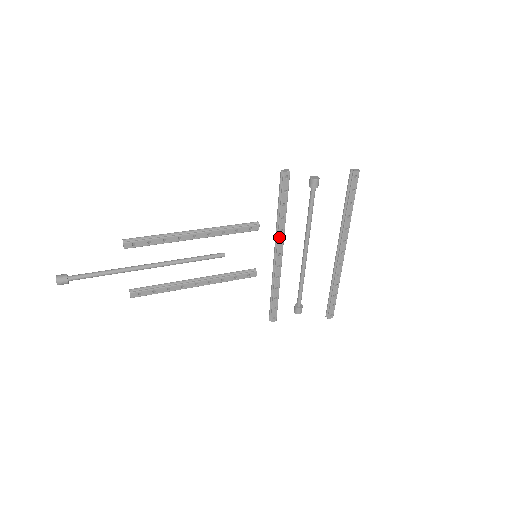
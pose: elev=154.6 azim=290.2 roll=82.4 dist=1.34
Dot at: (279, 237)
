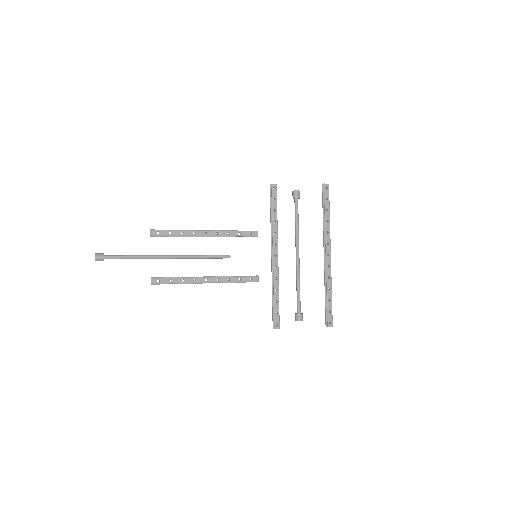
Dot at: (274, 239)
